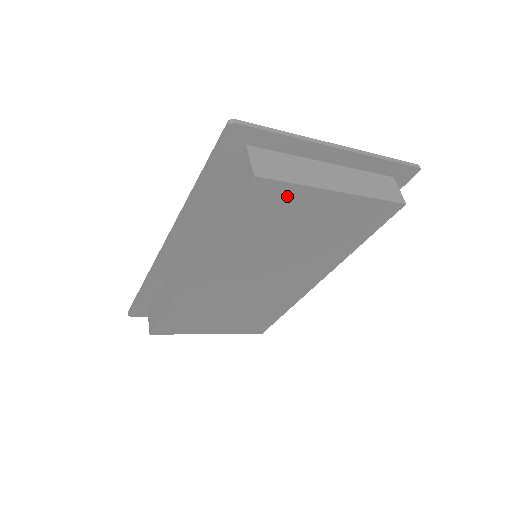
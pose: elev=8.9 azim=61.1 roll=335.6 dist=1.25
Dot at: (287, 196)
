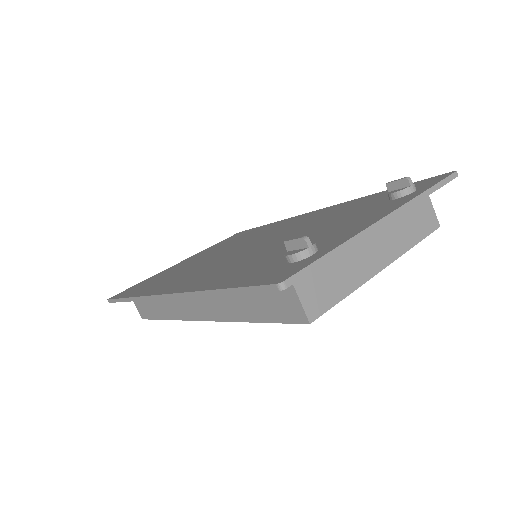
Dot at: occluded
